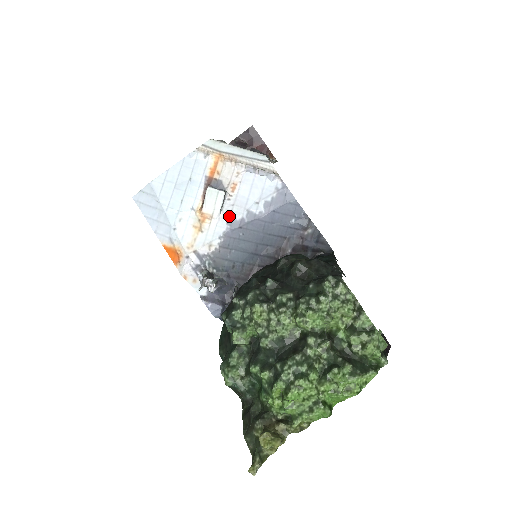
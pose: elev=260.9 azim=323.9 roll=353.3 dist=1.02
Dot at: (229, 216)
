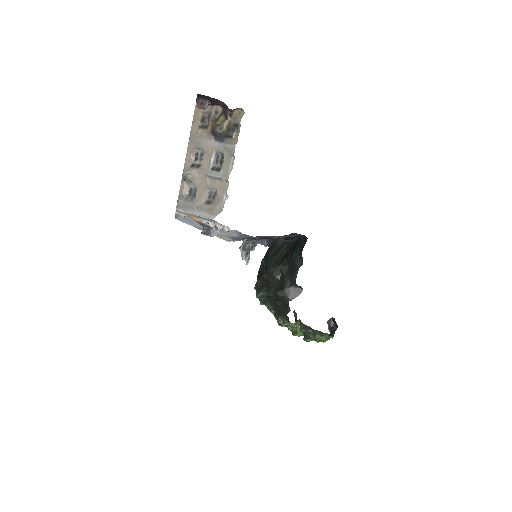
Dot at: (227, 235)
